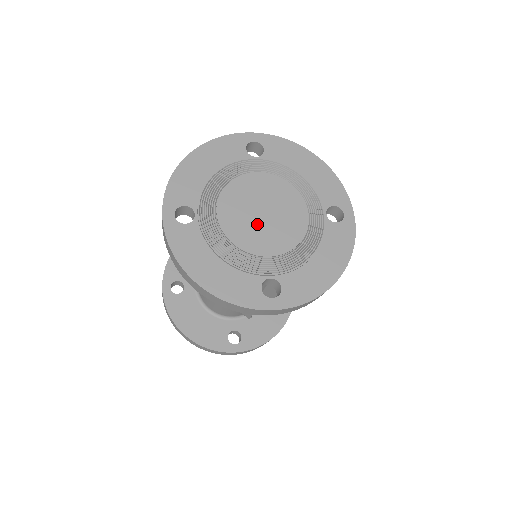
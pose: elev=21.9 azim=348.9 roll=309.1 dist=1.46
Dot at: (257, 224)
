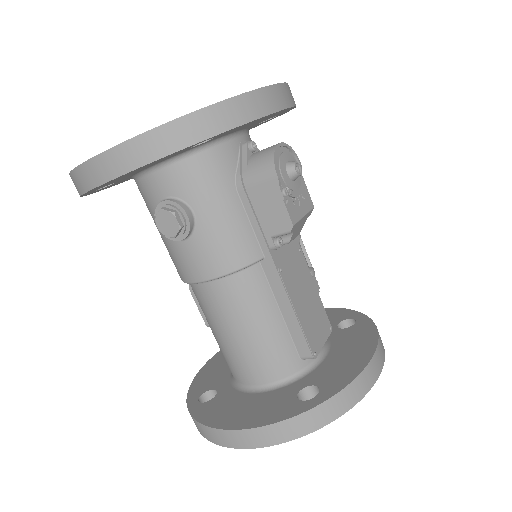
Dot at: occluded
